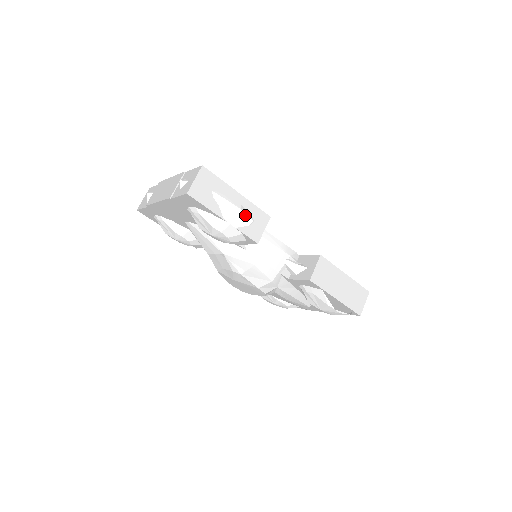
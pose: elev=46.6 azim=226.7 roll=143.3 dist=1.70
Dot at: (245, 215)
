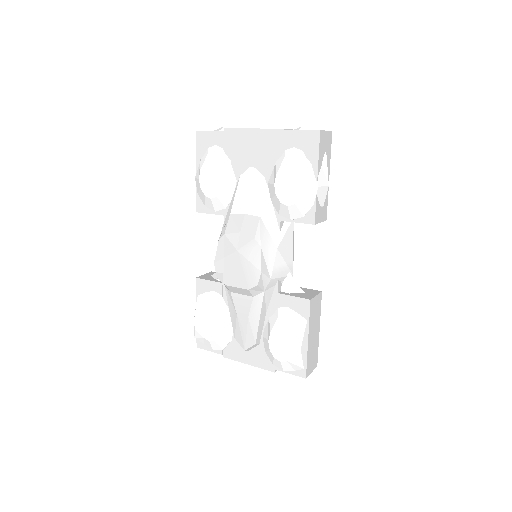
Dot at: (325, 194)
